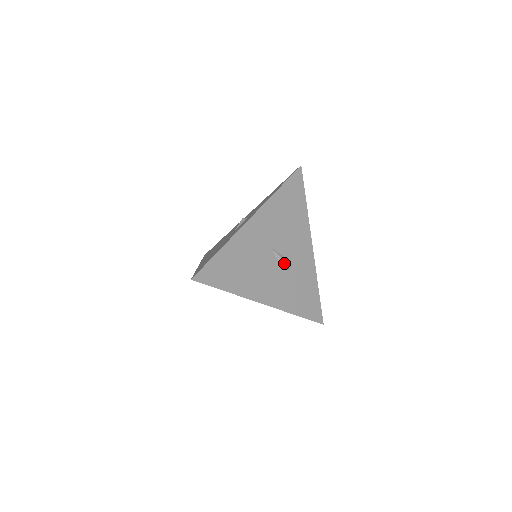
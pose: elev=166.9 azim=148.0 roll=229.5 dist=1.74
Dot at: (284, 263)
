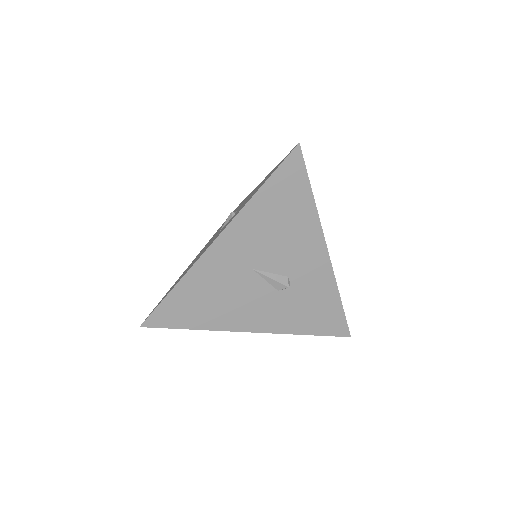
Dot at: (277, 283)
